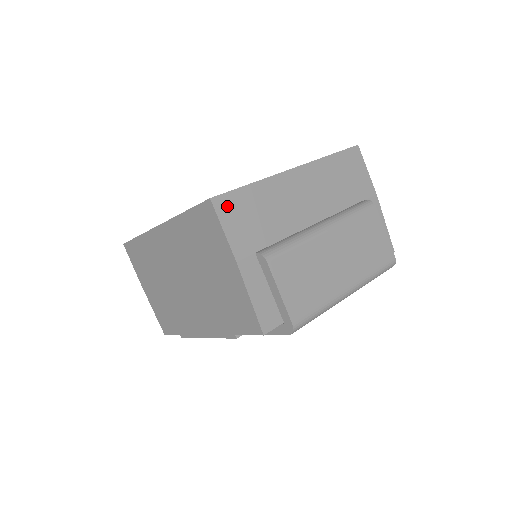
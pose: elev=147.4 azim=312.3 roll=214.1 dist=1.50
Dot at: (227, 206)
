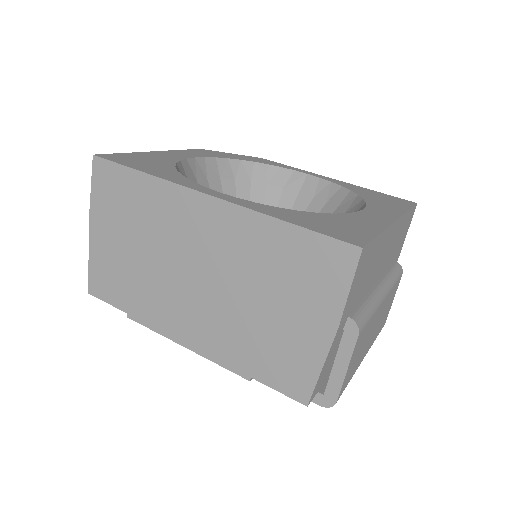
Dot at: (363, 259)
